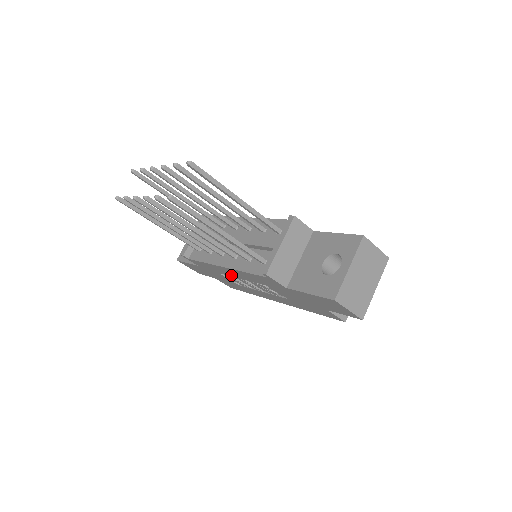
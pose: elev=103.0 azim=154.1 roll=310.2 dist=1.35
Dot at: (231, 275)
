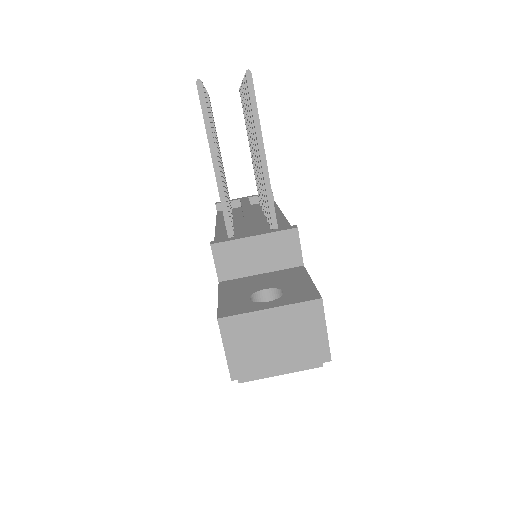
Dot at: occluded
